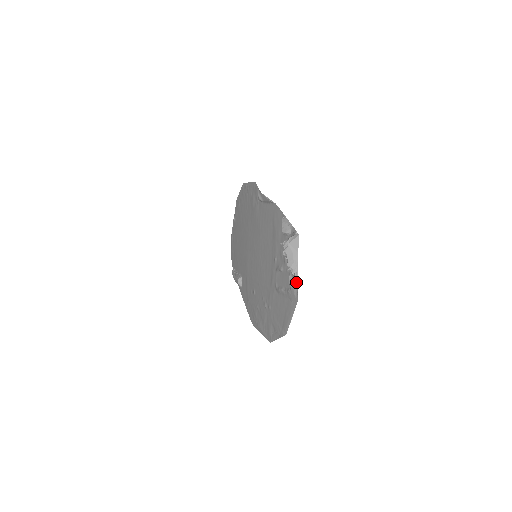
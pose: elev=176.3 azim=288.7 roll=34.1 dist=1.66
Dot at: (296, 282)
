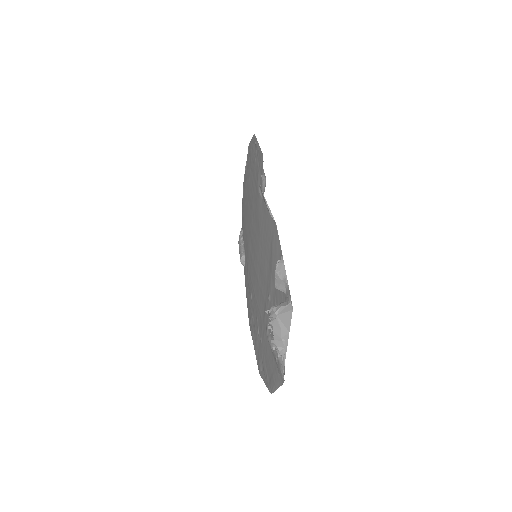
Dot at: (282, 365)
